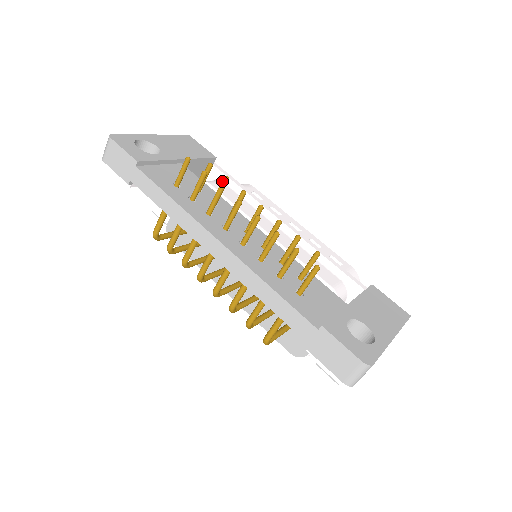
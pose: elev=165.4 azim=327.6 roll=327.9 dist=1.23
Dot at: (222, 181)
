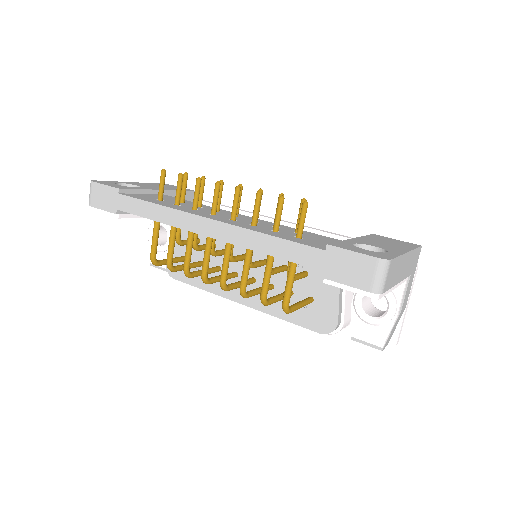
Dot at: occluded
